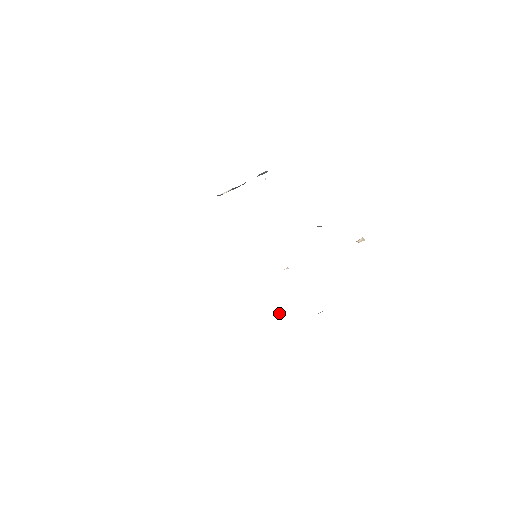
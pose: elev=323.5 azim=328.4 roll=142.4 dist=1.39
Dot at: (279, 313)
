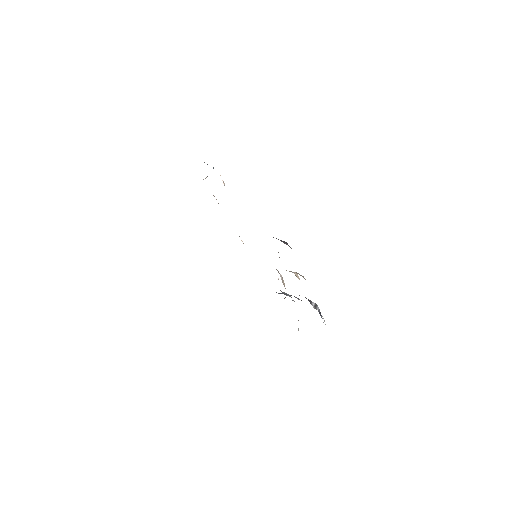
Dot at: (293, 300)
